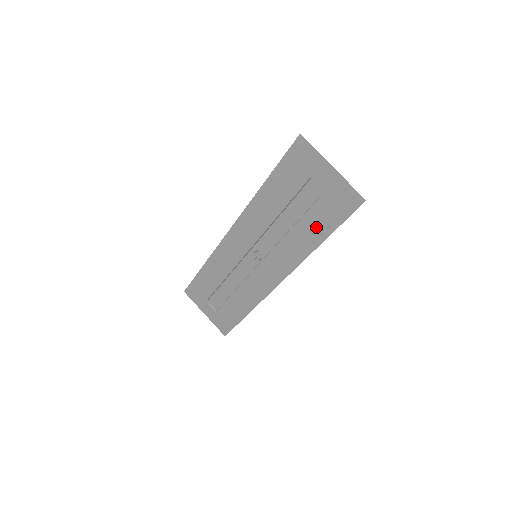
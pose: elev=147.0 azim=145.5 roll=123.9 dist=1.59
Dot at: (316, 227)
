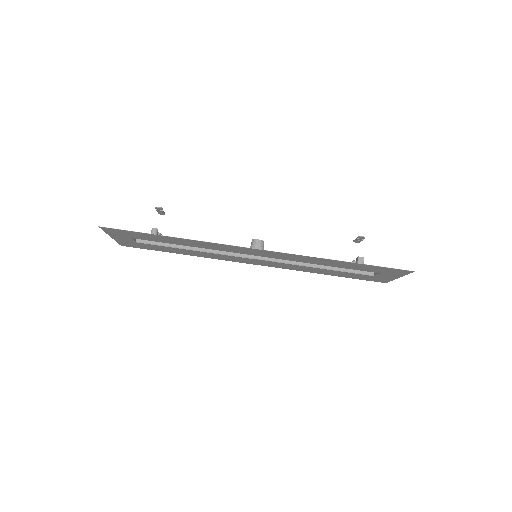
Dot at: (337, 274)
